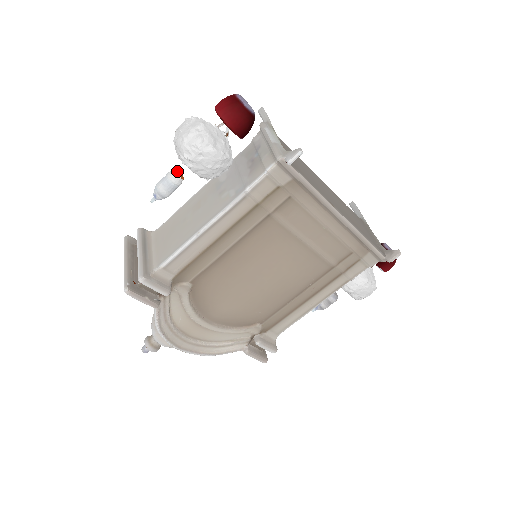
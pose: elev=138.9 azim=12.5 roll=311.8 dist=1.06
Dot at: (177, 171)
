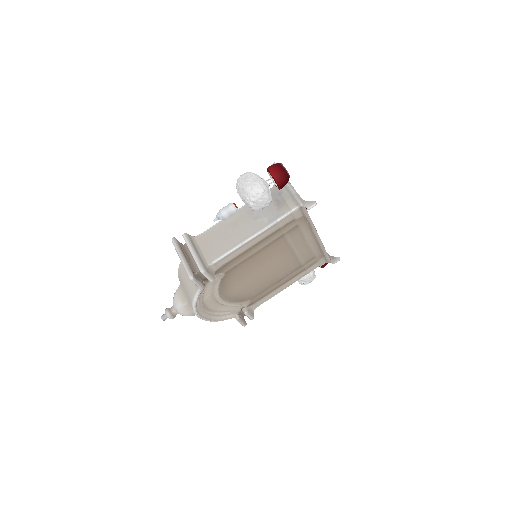
Dot at: (235, 204)
